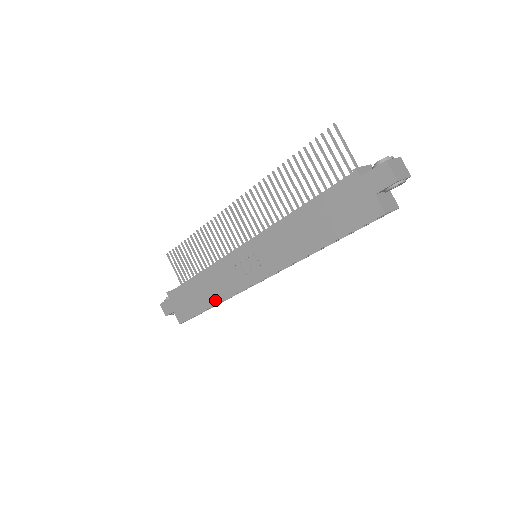
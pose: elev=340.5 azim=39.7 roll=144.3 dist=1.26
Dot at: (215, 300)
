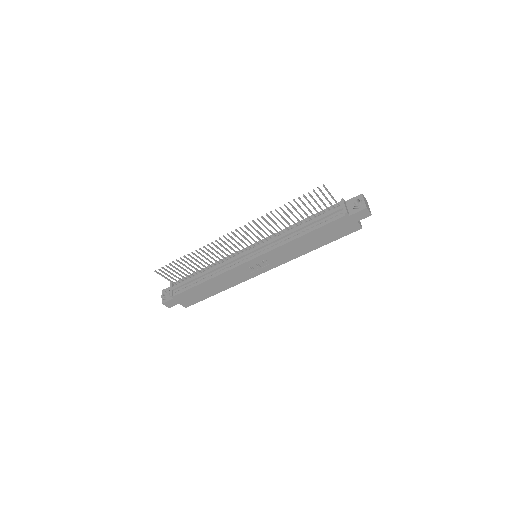
Dot at: (225, 288)
